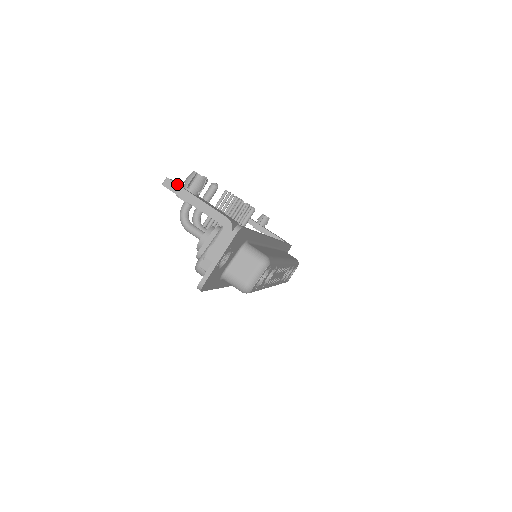
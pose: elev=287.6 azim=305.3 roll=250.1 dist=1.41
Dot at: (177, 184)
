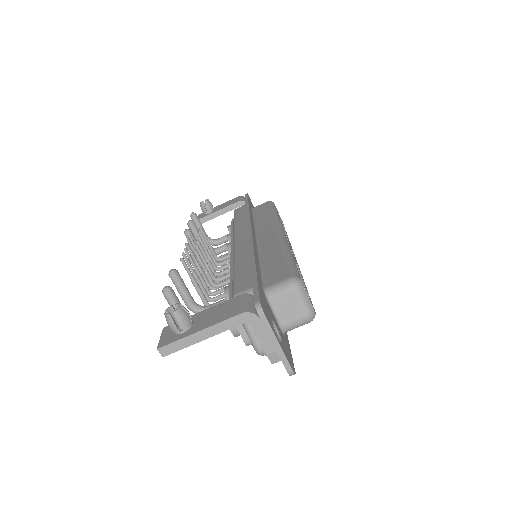
Dot at: (172, 343)
